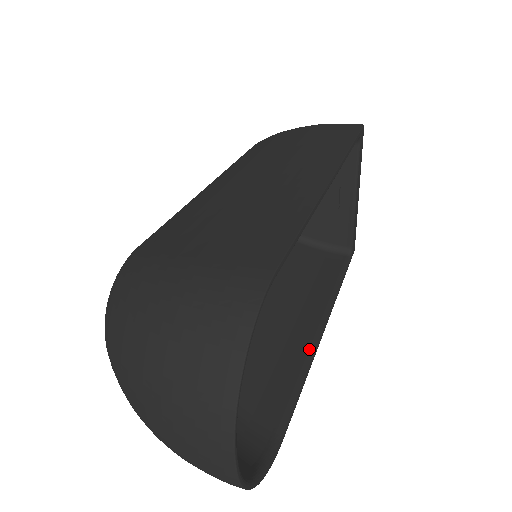
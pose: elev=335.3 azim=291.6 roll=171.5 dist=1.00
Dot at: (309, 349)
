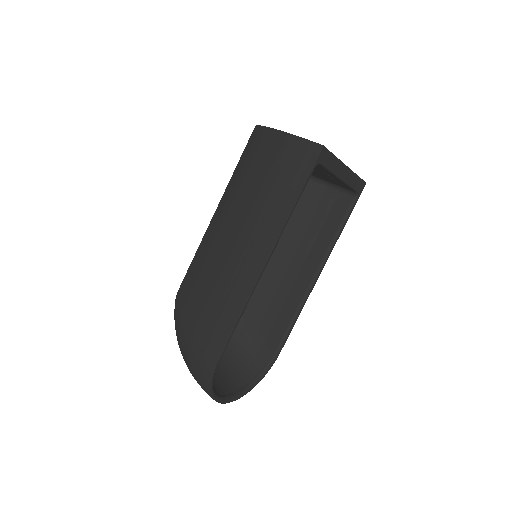
Dot at: (302, 299)
